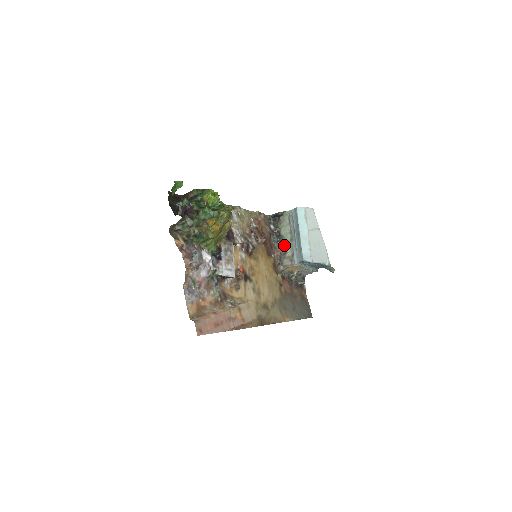
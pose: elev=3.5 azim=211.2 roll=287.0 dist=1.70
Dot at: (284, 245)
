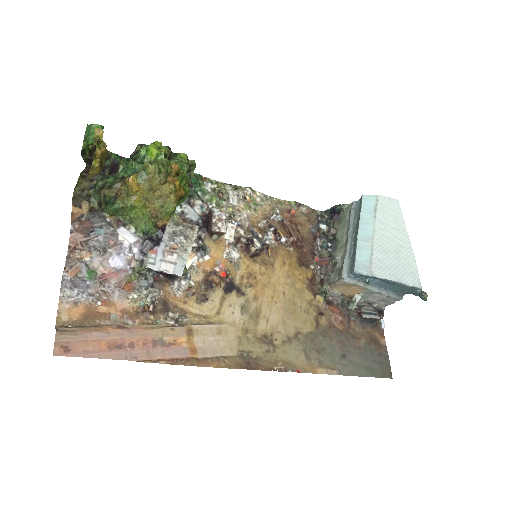
Dot at: (336, 252)
